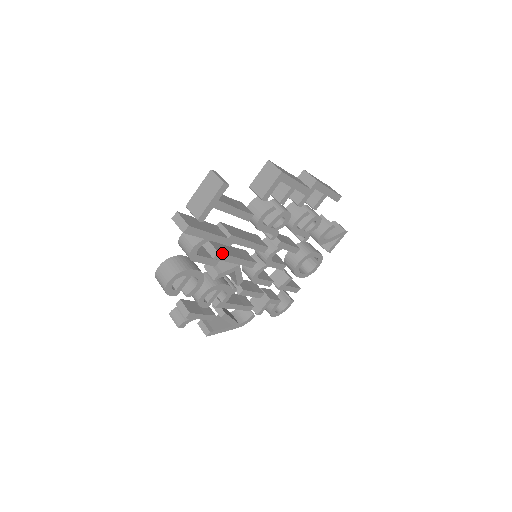
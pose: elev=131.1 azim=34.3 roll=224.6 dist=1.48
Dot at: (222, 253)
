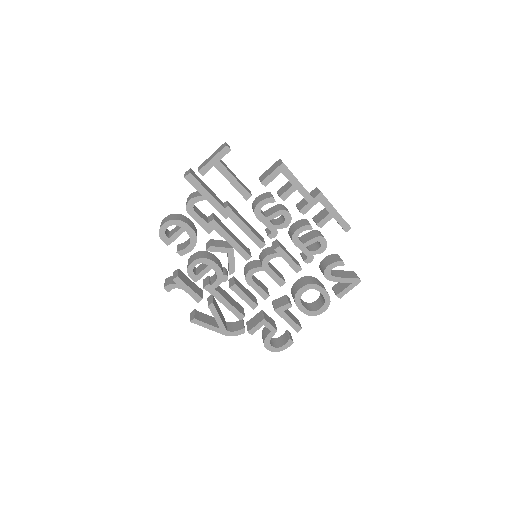
Dot at: (217, 222)
